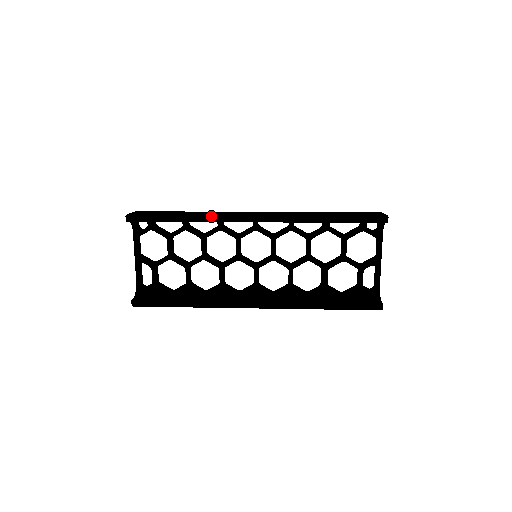
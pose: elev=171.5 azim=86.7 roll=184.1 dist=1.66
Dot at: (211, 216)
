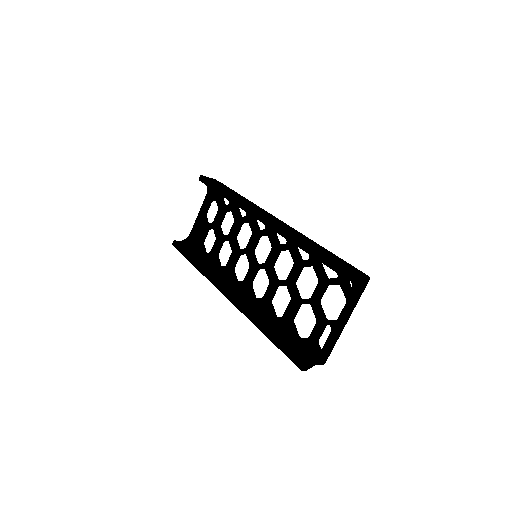
Dot at: (238, 200)
